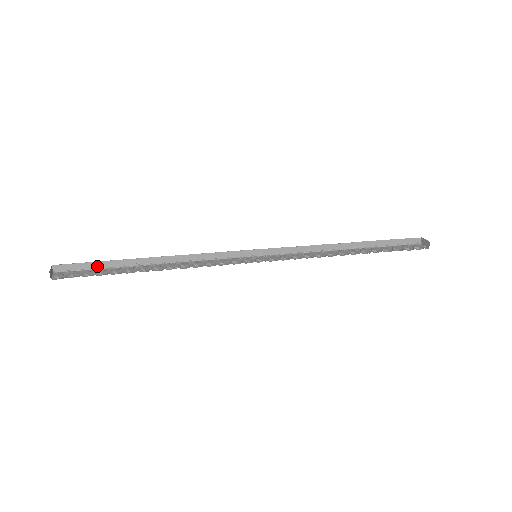
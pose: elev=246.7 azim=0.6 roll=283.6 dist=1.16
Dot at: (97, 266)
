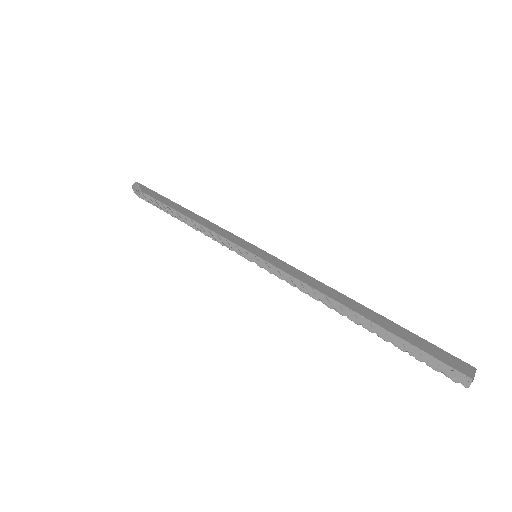
Dot at: (159, 206)
